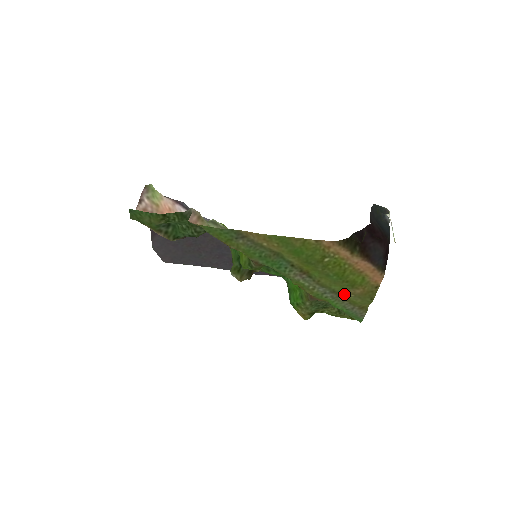
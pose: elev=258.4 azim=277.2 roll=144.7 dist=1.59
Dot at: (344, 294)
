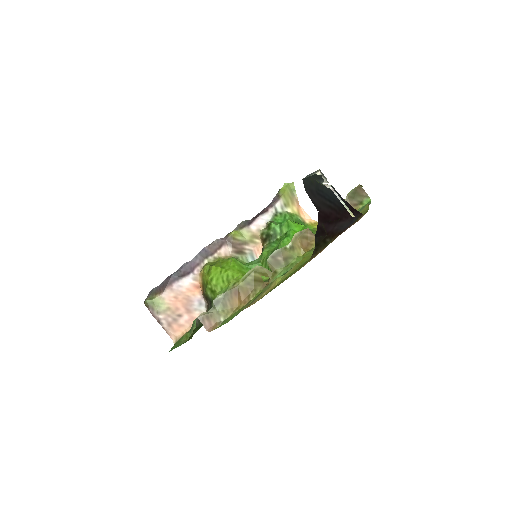
Dot at: occluded
